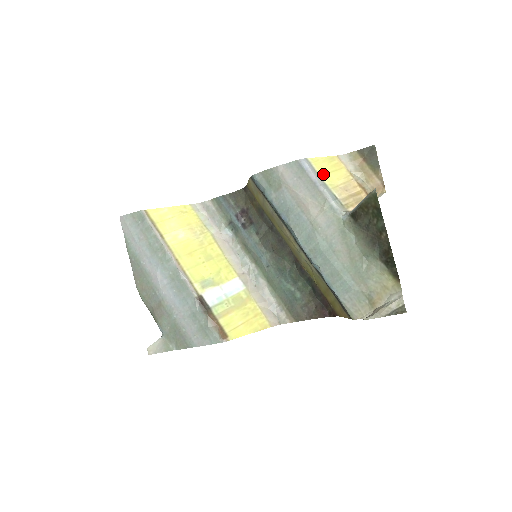
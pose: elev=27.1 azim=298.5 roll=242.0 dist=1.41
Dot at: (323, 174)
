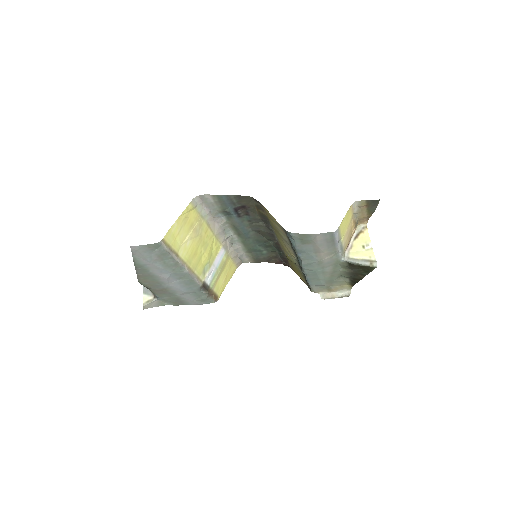
Dot at: (342, 233)
